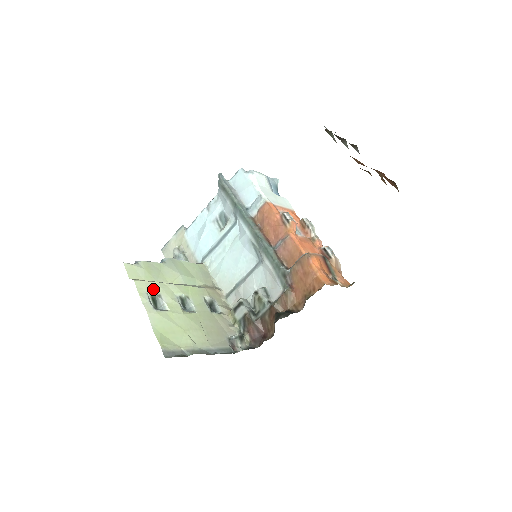
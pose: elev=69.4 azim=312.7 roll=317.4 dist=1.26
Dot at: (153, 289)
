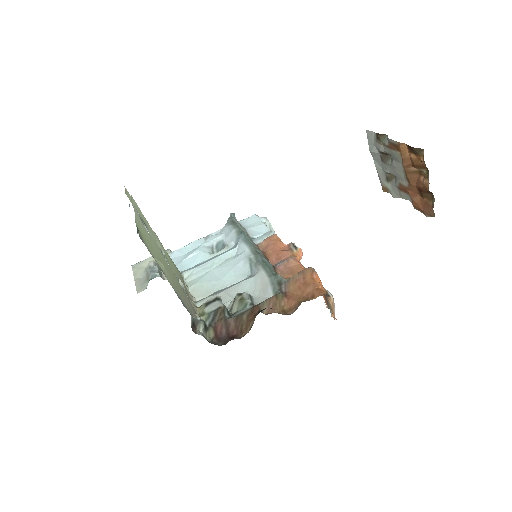
Dot at: (143, 217)
